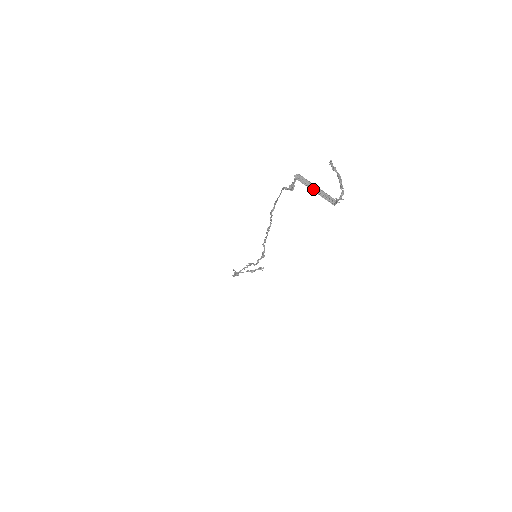
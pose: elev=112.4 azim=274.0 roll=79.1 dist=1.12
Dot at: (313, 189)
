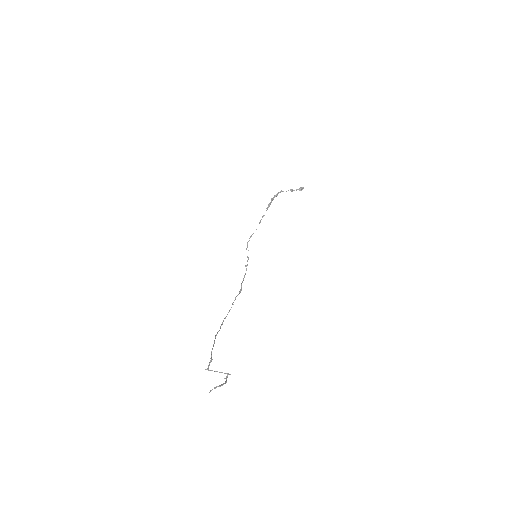
Dot at: (216, 371)
